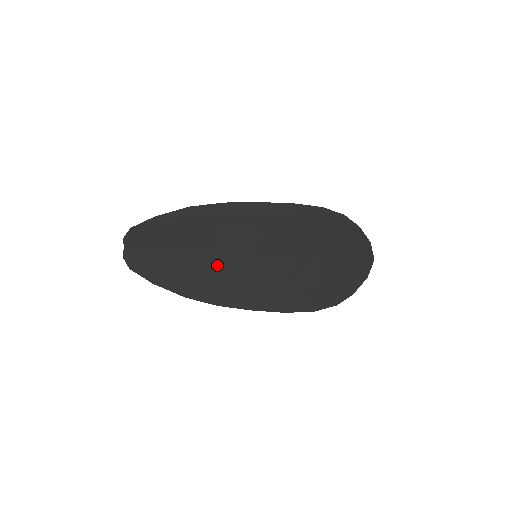
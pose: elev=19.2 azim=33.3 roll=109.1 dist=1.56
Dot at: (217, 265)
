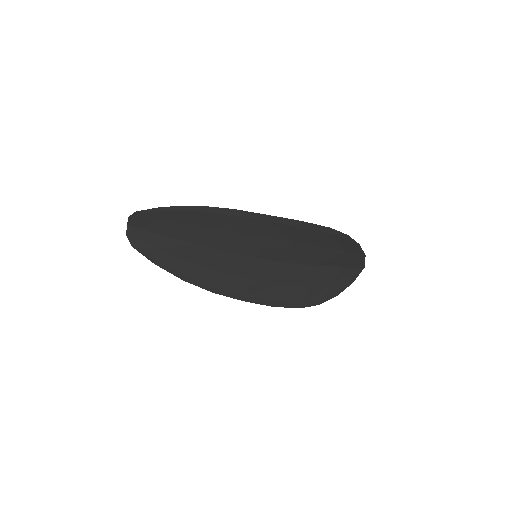
Dot at: (218, 259)
